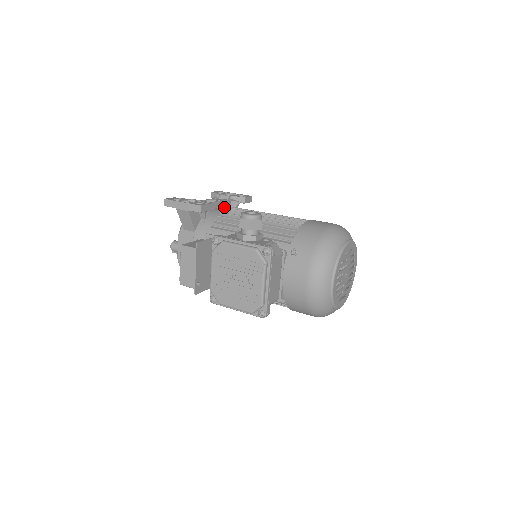
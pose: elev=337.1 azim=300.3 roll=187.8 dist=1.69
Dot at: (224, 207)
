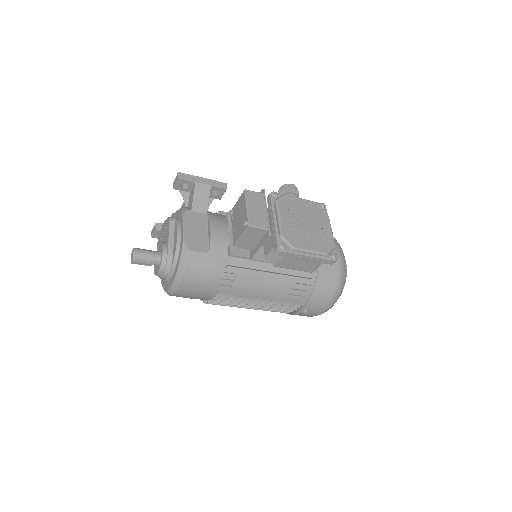
Dot at: occluded
